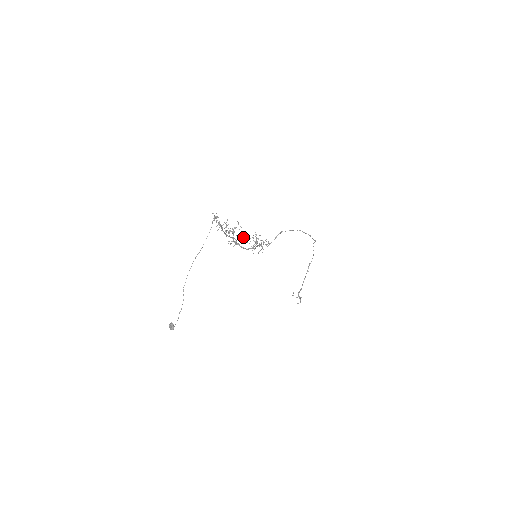
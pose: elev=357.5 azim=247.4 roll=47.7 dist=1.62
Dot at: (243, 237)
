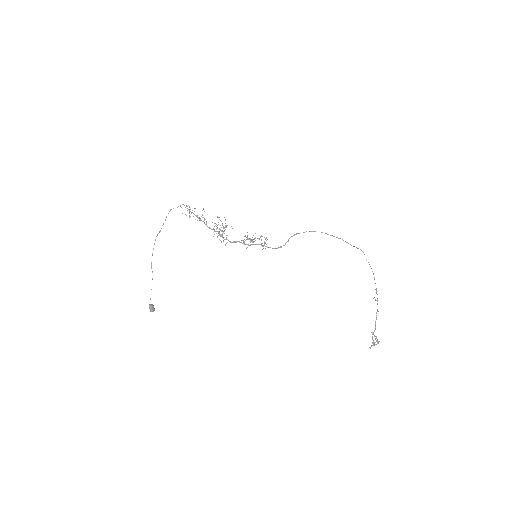
Dot at: occluded
